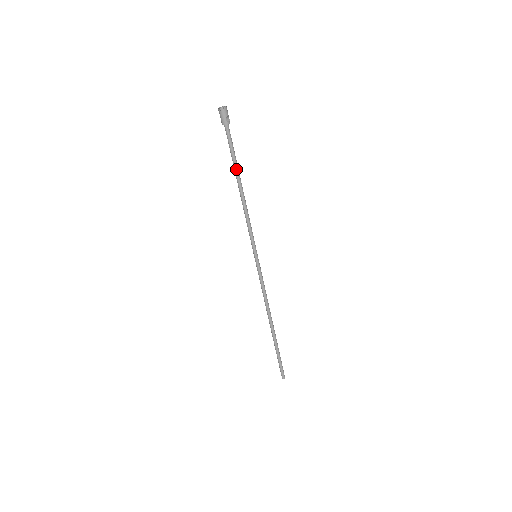
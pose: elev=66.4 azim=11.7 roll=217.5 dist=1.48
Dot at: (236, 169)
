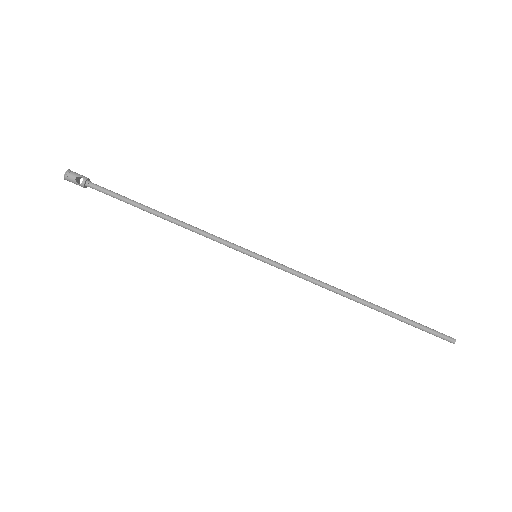
Dot at: occluded
